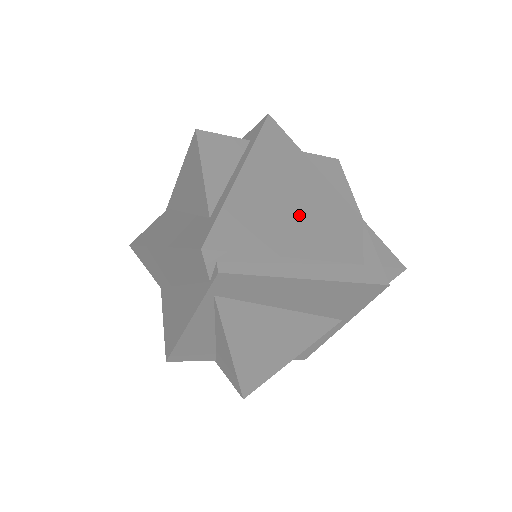
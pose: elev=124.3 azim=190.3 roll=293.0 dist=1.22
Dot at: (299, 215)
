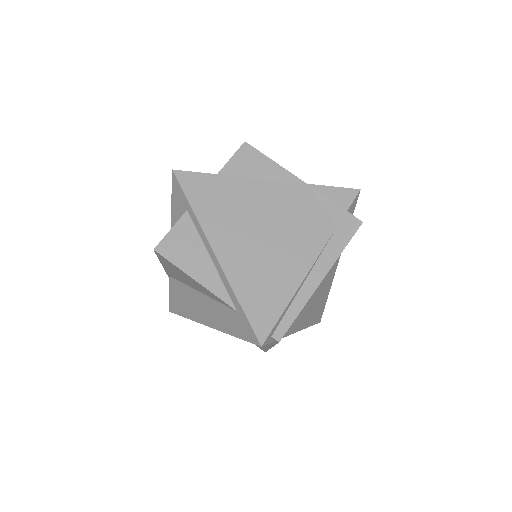
Dot at: (275, 241)
